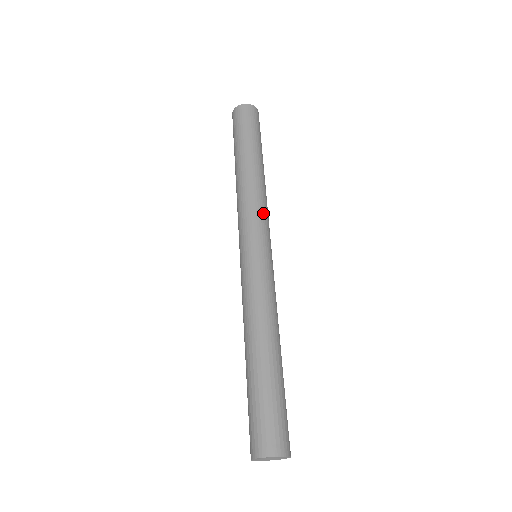
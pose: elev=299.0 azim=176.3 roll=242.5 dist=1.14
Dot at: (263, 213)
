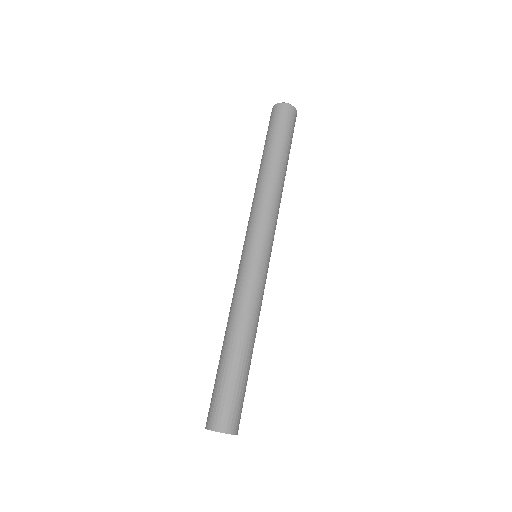
Dot at: (270, 218)
